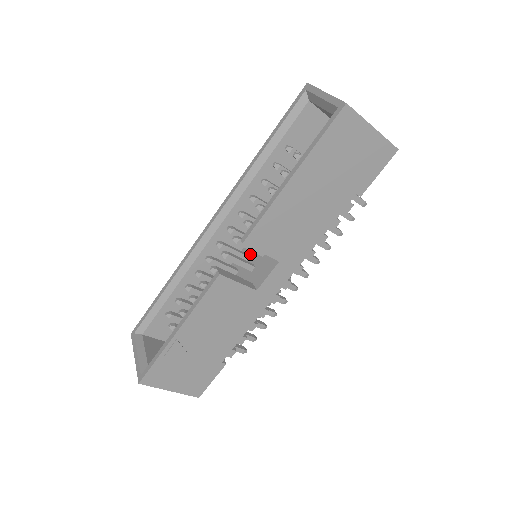
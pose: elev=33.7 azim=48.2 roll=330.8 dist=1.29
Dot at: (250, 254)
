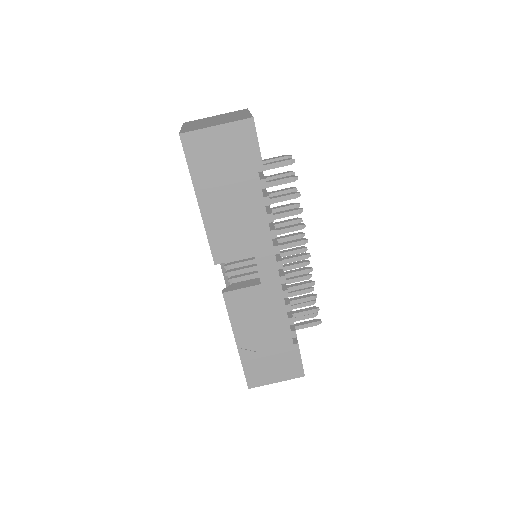
Dot at: occluded
